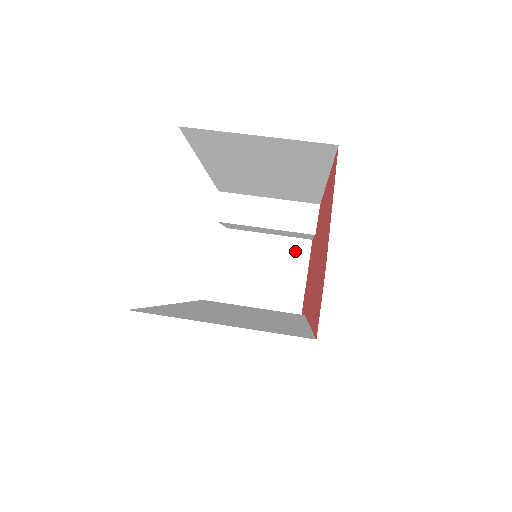
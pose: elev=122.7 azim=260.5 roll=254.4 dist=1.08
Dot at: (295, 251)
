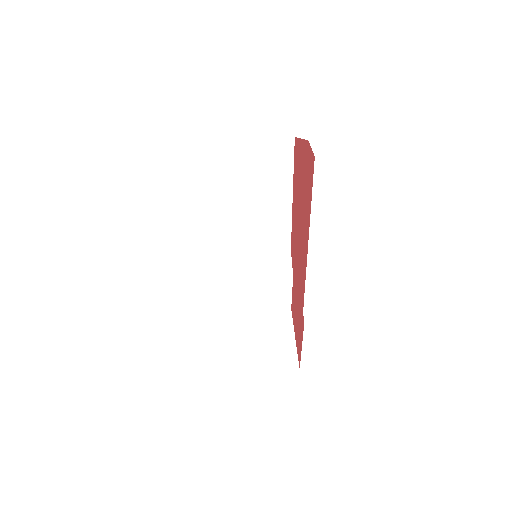
Dot at: (280, 319)
